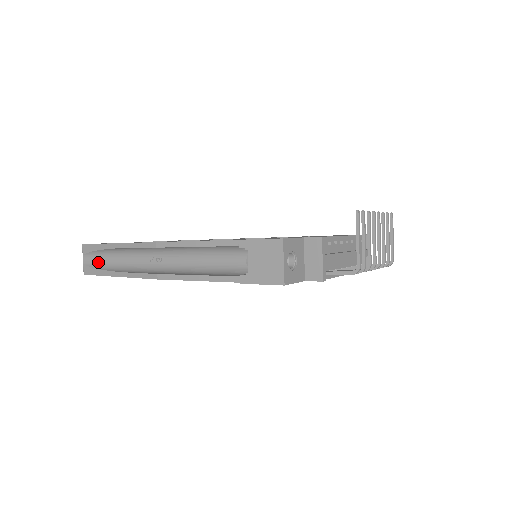
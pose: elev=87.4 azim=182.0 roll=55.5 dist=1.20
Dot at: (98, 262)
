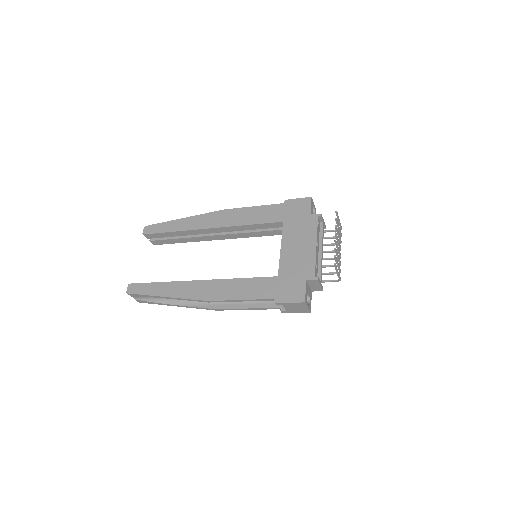
Dot at: (149, 298)
